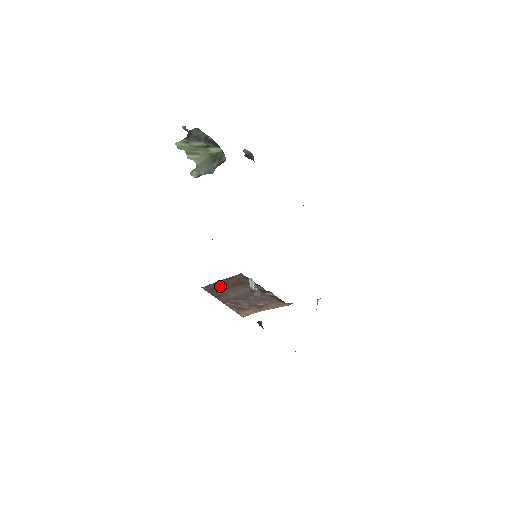
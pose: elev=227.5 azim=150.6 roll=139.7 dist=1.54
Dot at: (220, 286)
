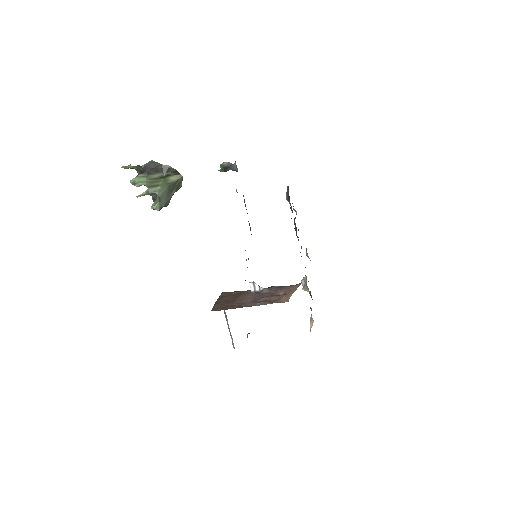
Dot at: (225, 303)
